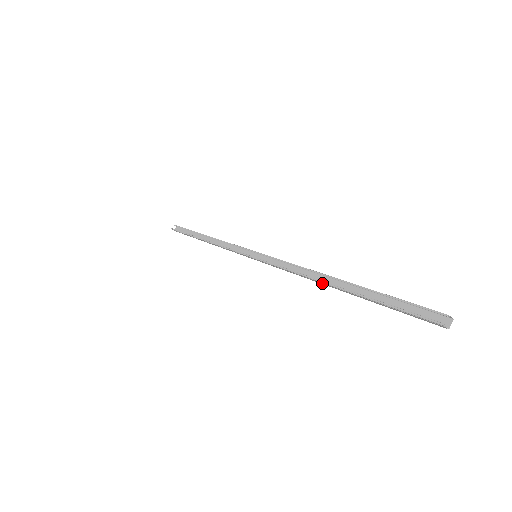
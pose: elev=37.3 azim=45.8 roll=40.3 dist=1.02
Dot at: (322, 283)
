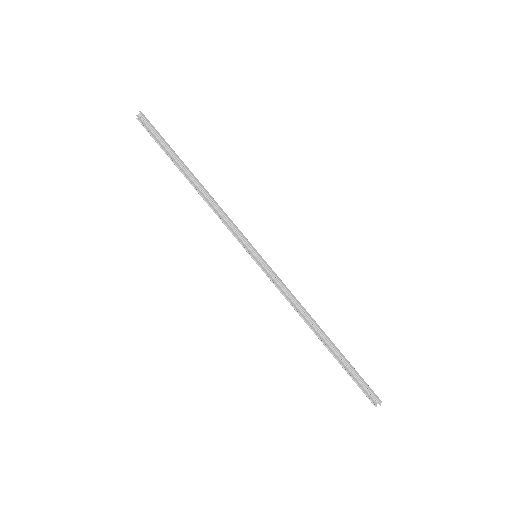
Dot at: (312, 328)
